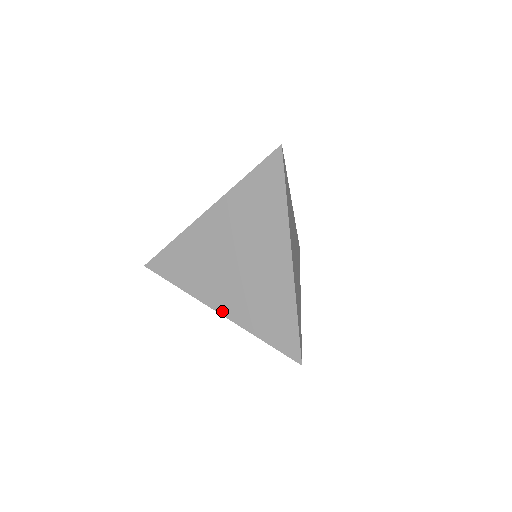
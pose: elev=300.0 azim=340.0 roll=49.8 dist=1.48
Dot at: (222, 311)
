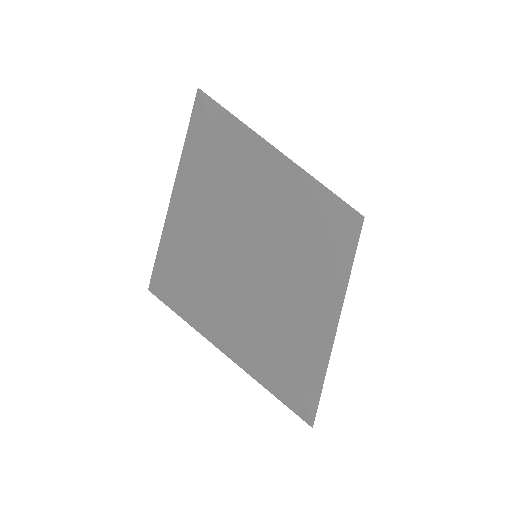
Dot at: (216, 343)
